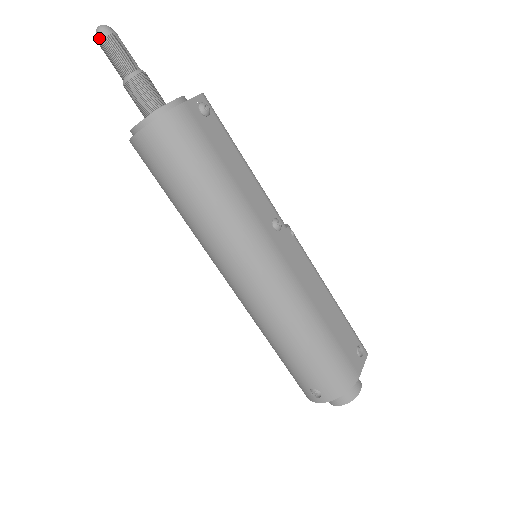
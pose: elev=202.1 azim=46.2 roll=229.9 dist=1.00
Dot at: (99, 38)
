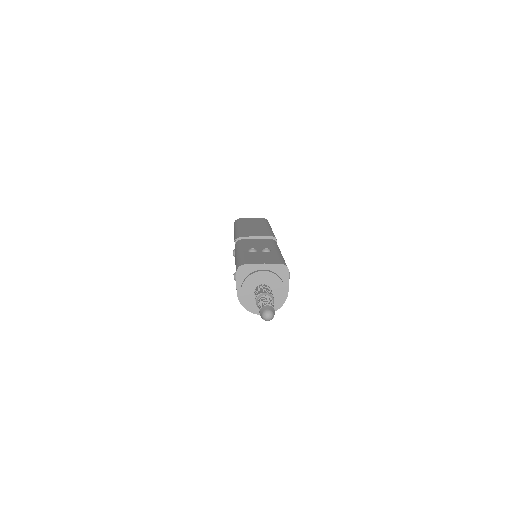
Dot at: occluded
